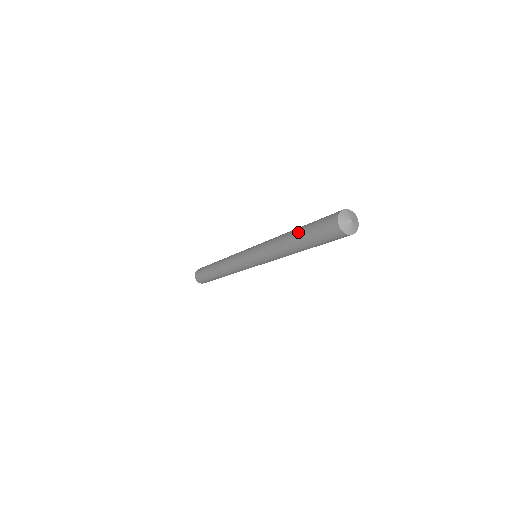
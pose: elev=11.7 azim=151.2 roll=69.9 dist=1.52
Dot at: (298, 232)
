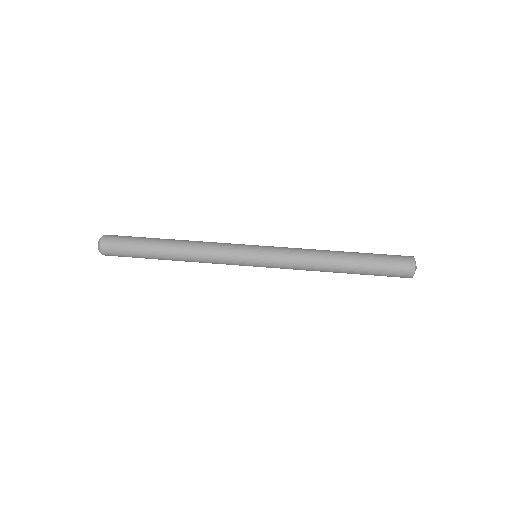
Dot at: (356, 267)
